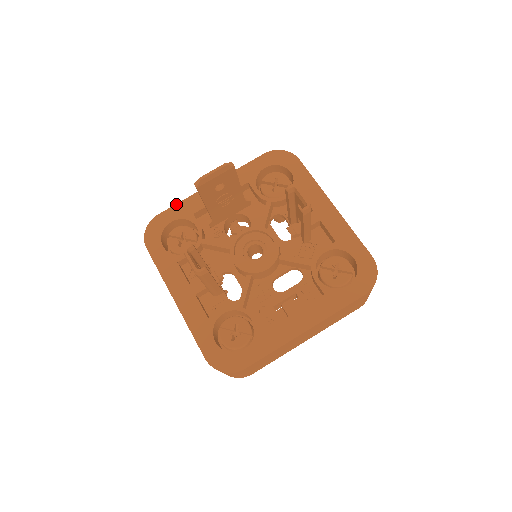
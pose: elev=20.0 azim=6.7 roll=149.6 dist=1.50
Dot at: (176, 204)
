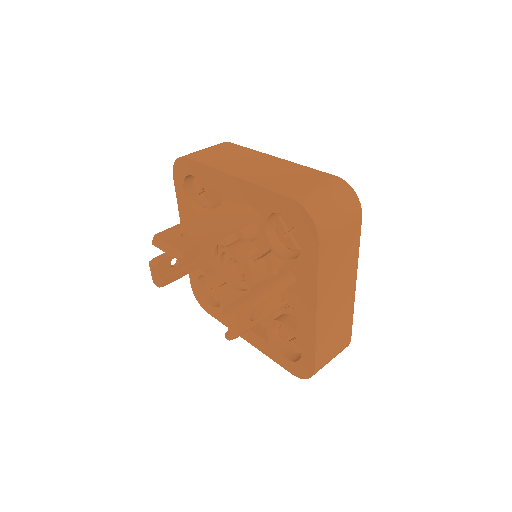
Dot at: (200, 163)
